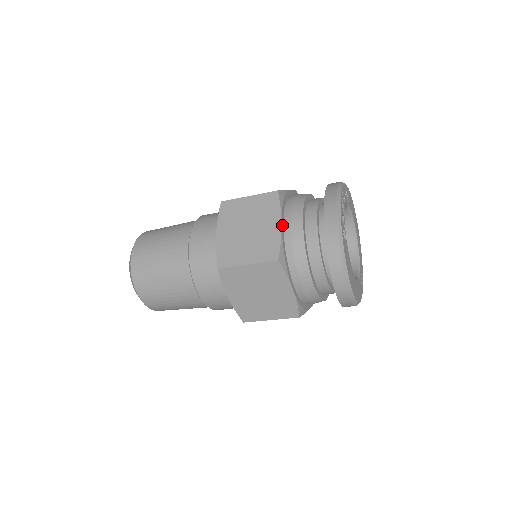
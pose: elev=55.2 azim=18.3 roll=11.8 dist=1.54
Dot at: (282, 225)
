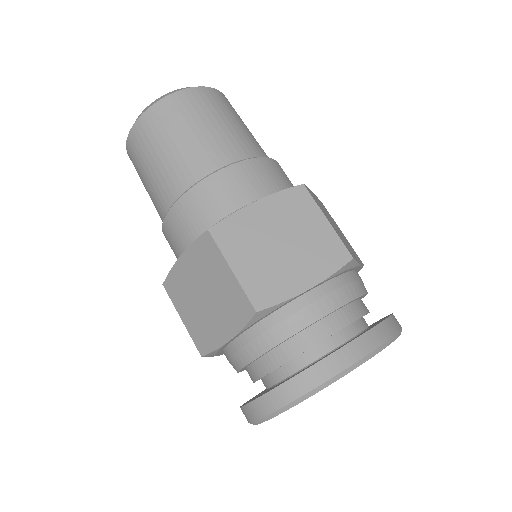
Dot at: (308, 290)
